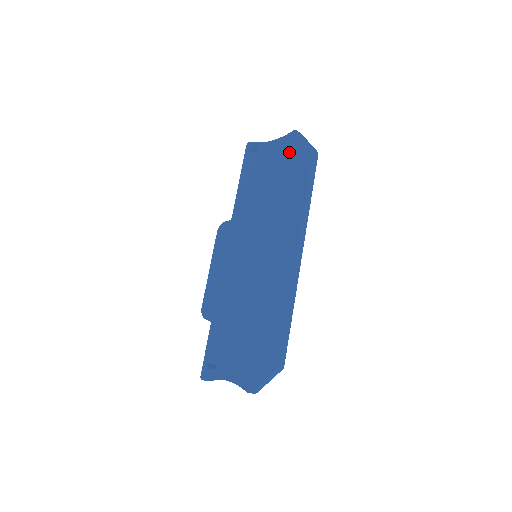
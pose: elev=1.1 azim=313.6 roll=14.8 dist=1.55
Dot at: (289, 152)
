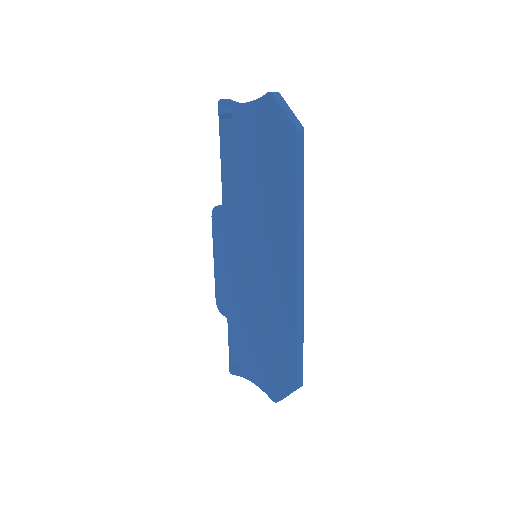
Dot at: (268, 126)
